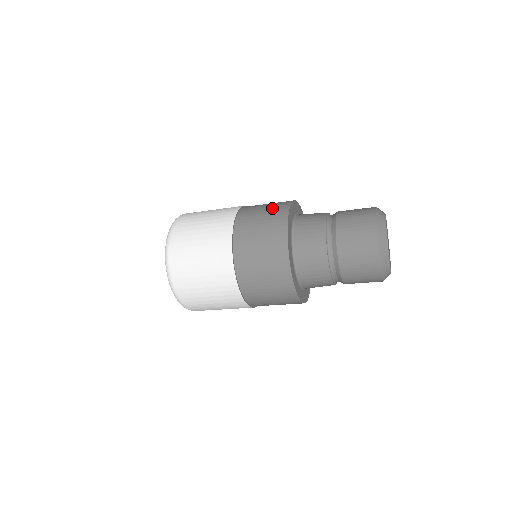
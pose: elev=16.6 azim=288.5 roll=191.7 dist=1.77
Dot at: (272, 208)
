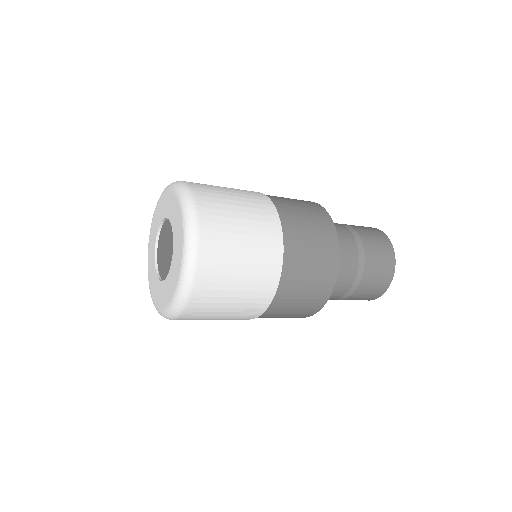
Dot at: occluded
